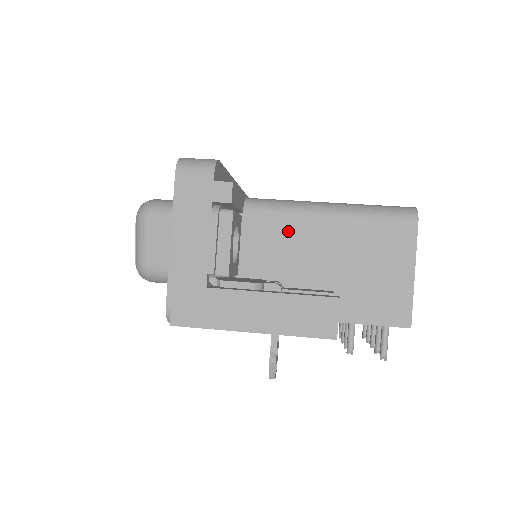
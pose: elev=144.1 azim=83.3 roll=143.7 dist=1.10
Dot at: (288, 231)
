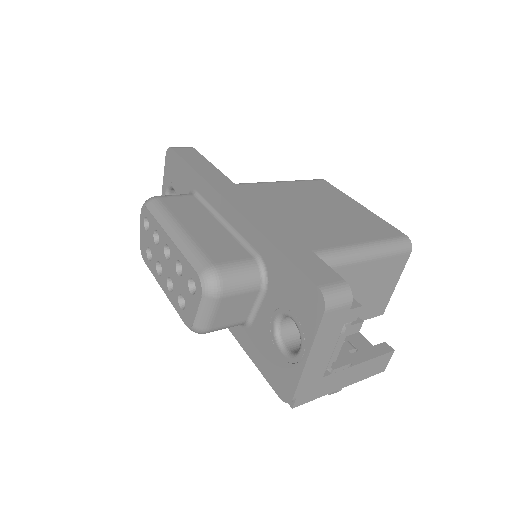
Dot at: occluded
